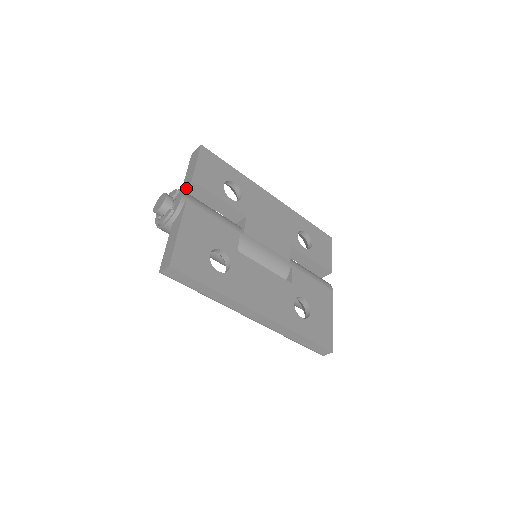
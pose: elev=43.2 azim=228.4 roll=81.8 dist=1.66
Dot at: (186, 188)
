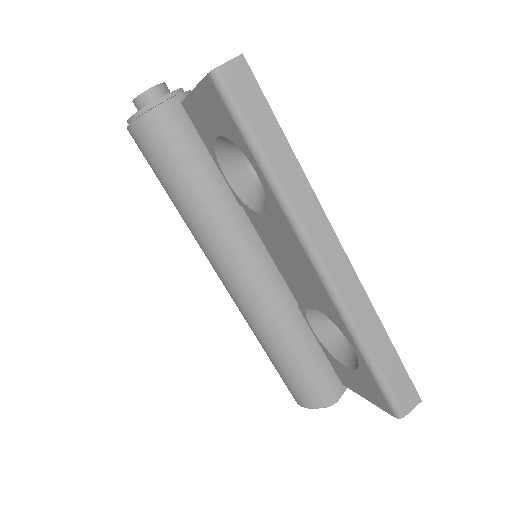
Dot at: occluded
